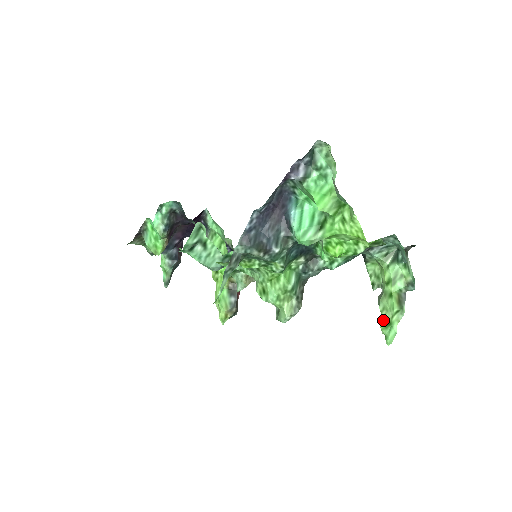
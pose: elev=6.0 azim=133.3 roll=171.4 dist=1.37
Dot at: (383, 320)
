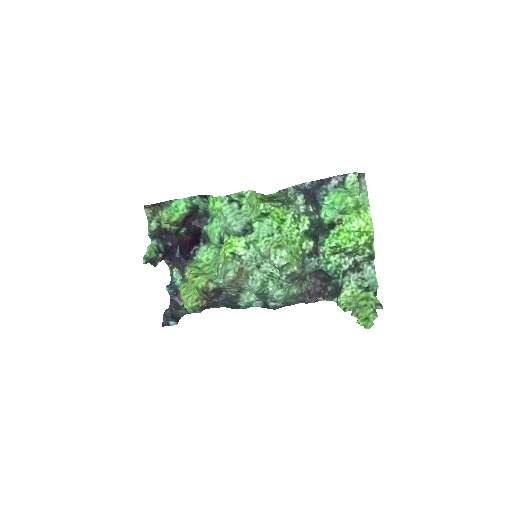
Dot at: (361, 316)
